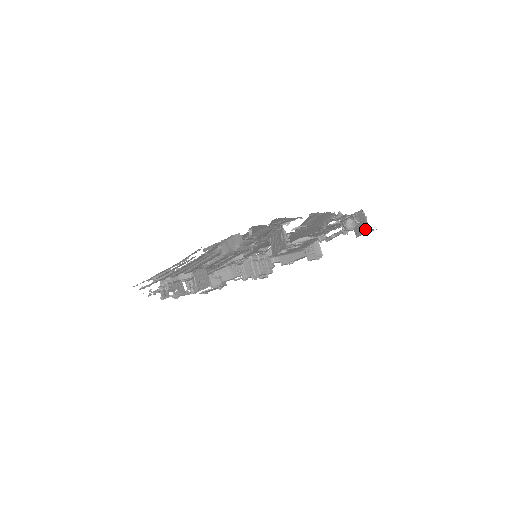
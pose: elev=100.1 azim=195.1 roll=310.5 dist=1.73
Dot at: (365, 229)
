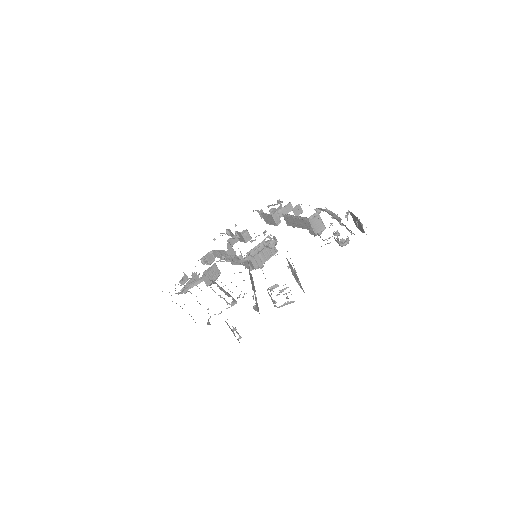
Dot at: (362, 231)
